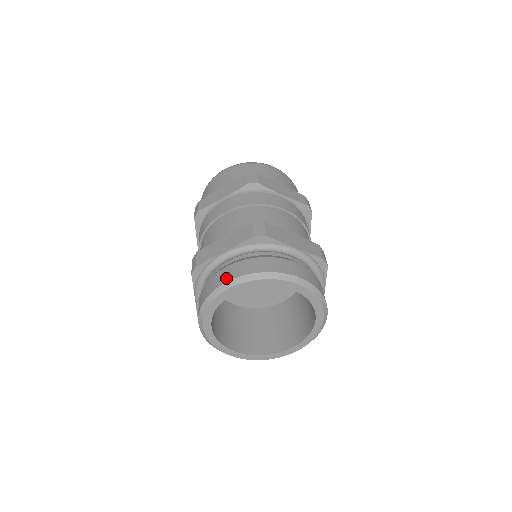
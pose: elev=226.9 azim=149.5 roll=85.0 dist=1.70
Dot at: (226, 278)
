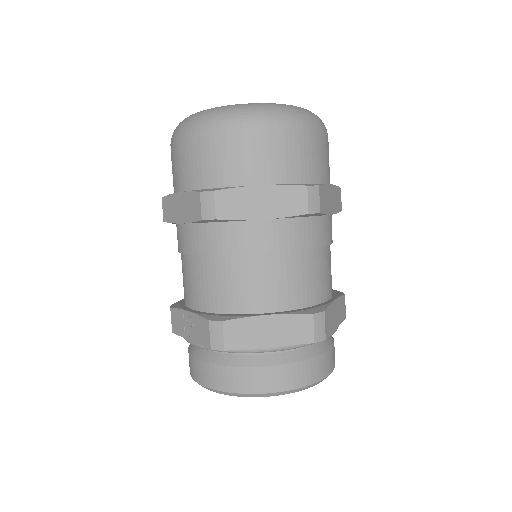
Dot at: (197, 377)
